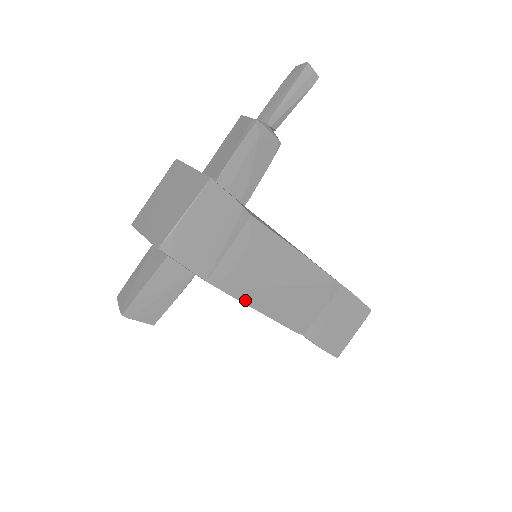
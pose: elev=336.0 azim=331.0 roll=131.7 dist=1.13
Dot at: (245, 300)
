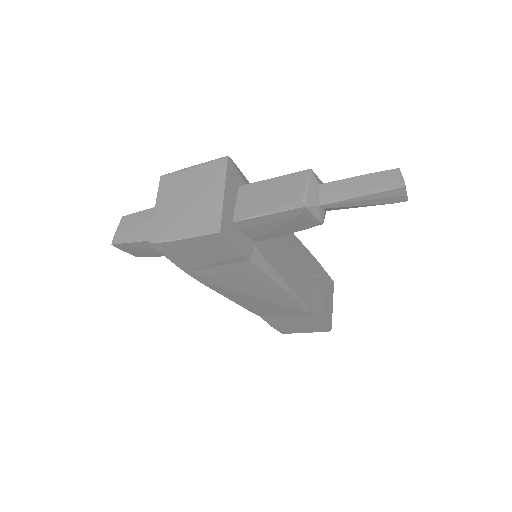
Dot at: (216, 289)
